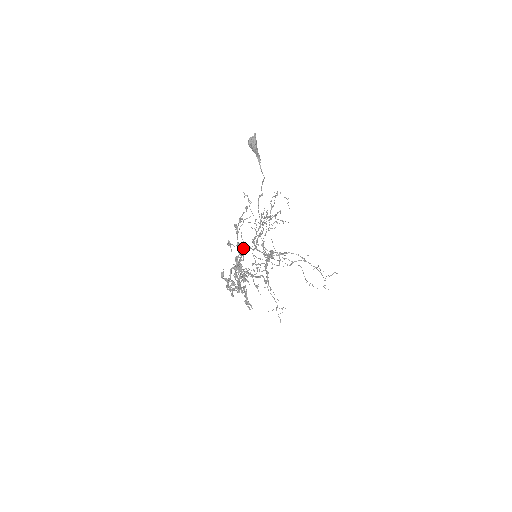
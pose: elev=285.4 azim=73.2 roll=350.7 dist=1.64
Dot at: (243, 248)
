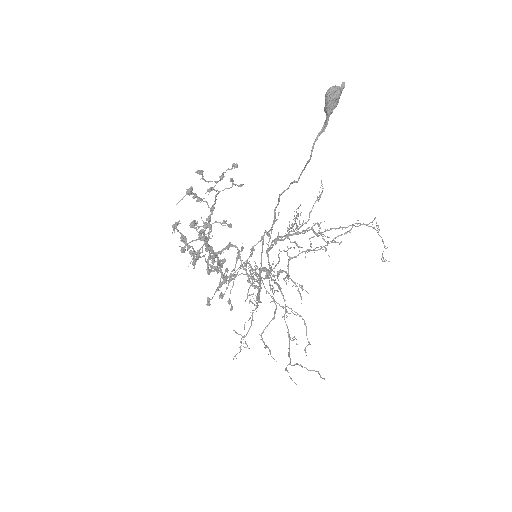
Dot at: (224, 222)
